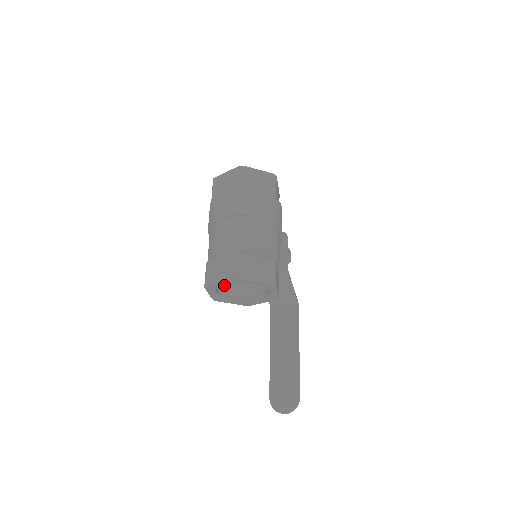
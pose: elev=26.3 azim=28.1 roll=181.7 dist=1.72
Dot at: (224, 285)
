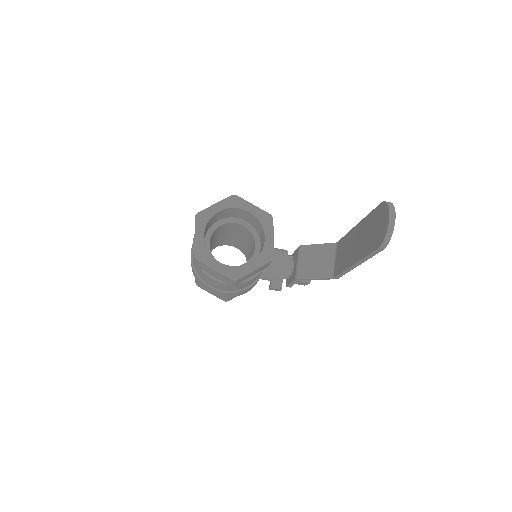
Dot at: occluded
